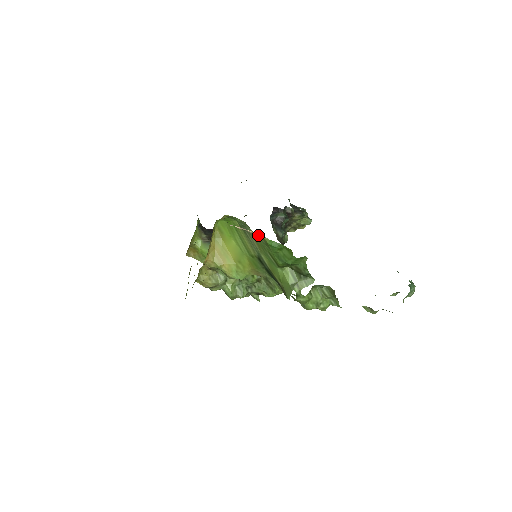
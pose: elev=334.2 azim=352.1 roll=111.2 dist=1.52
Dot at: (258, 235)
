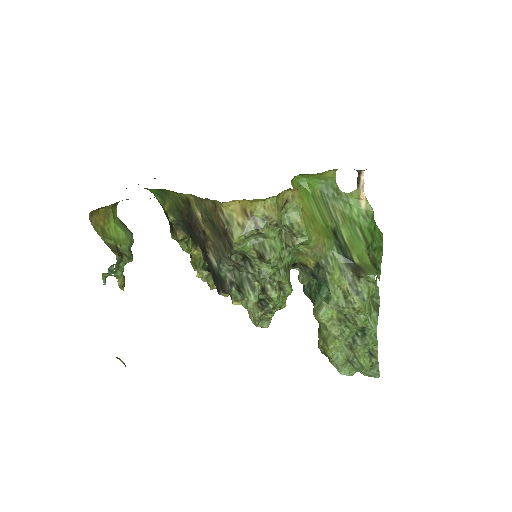
Dot at: (365, 203)
